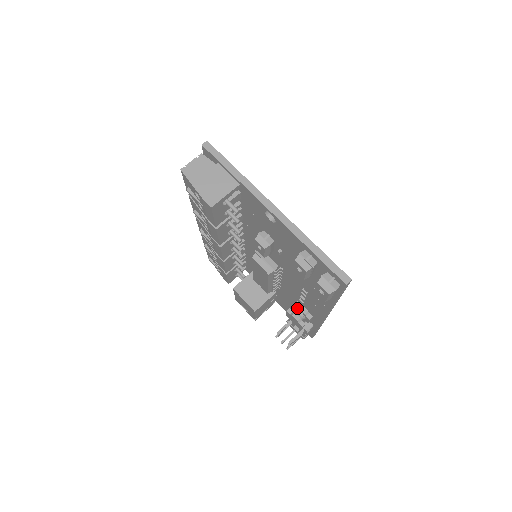
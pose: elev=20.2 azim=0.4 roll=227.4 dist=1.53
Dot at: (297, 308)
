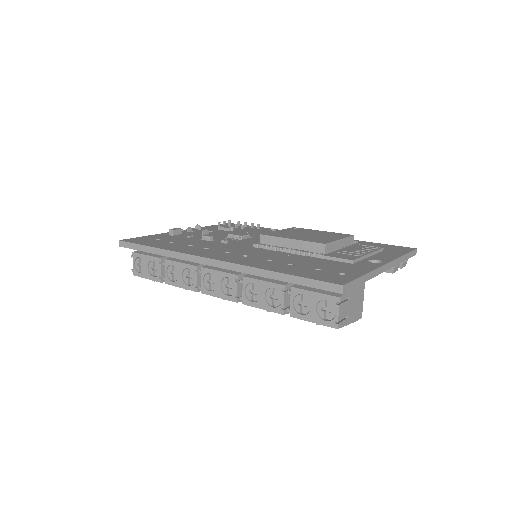
Dot at: occluded
